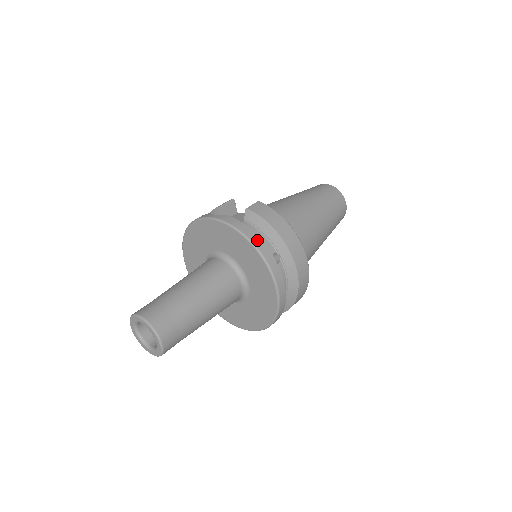
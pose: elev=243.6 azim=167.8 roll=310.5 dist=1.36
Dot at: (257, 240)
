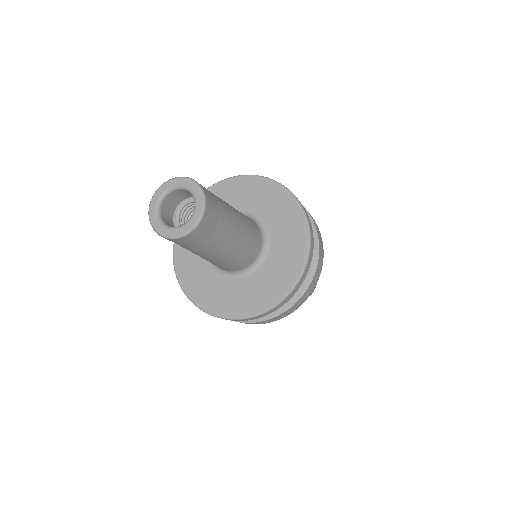
Dot at: (310, 223)
